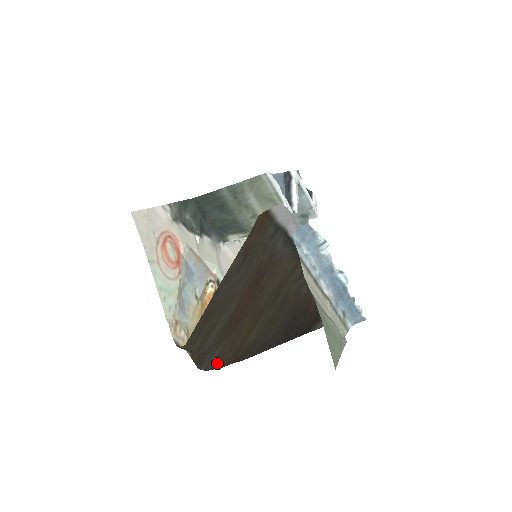
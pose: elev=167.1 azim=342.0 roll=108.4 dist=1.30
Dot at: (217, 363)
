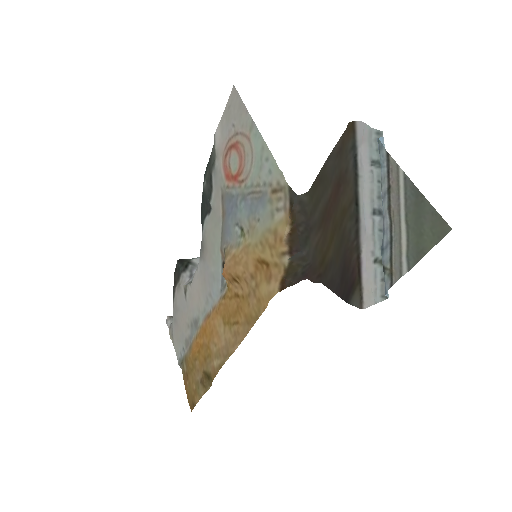
Dot at: (312, 258)
